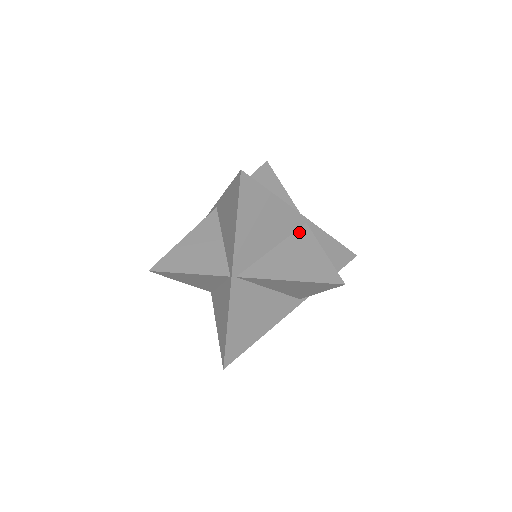
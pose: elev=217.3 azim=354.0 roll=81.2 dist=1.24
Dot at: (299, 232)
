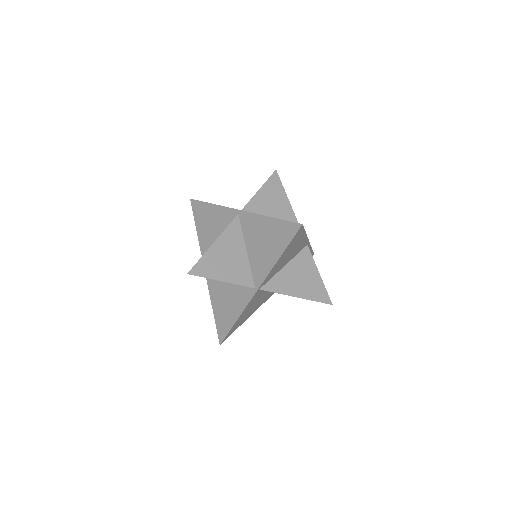
Dot at: (303, 253)
